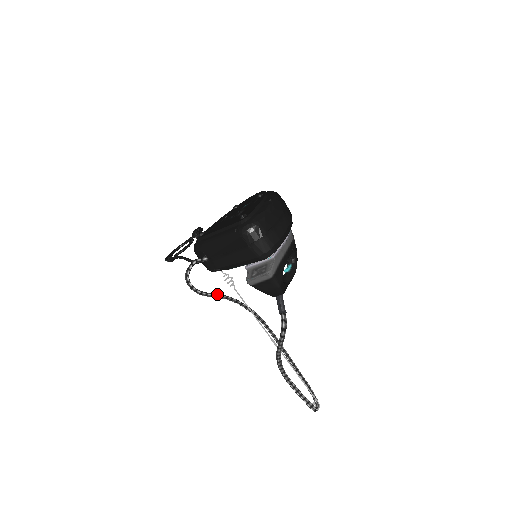
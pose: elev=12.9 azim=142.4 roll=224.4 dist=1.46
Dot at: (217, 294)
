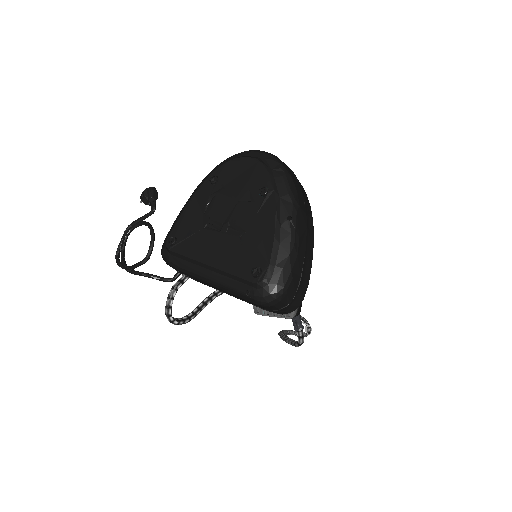
Dot at: (206, 303)
